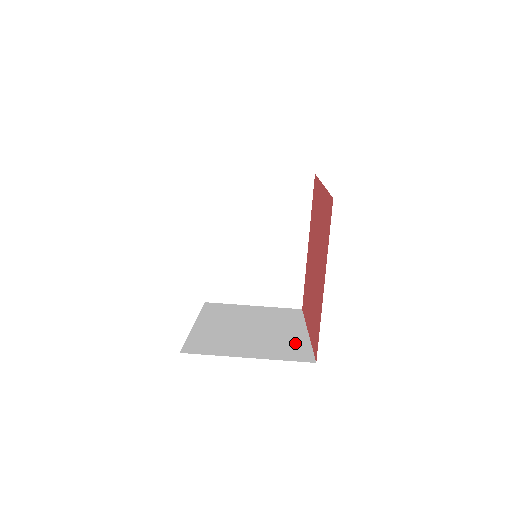
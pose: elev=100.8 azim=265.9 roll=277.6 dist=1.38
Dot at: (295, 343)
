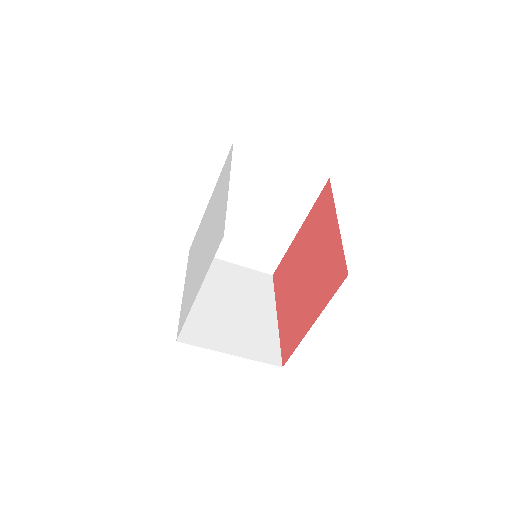
Dot at: (267, 335)
